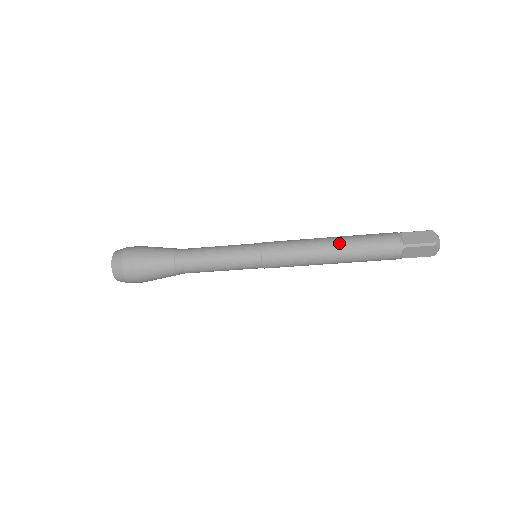
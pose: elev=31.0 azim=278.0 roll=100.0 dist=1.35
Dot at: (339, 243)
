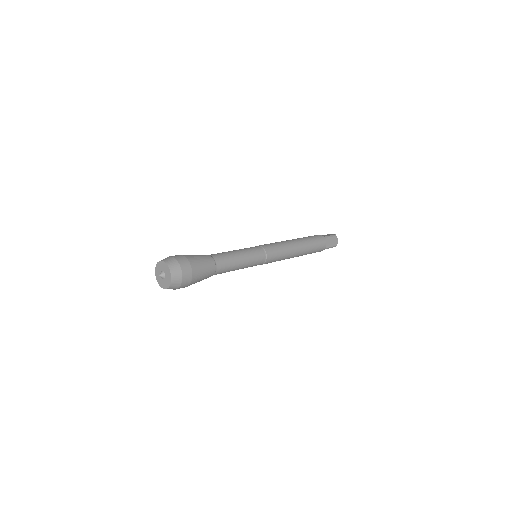
Dot at: (303, 250)
